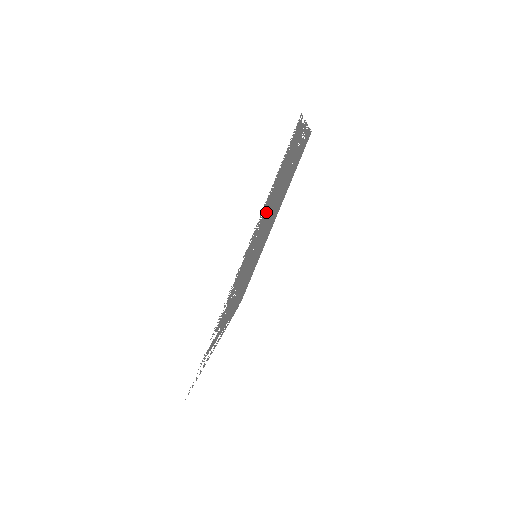
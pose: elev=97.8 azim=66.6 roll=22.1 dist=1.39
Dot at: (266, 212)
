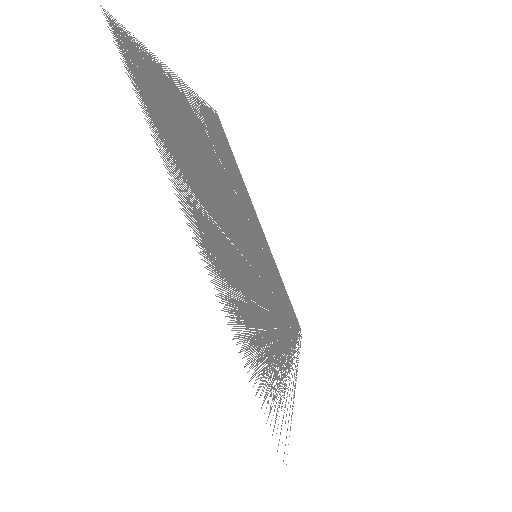
Dot at: occluded
